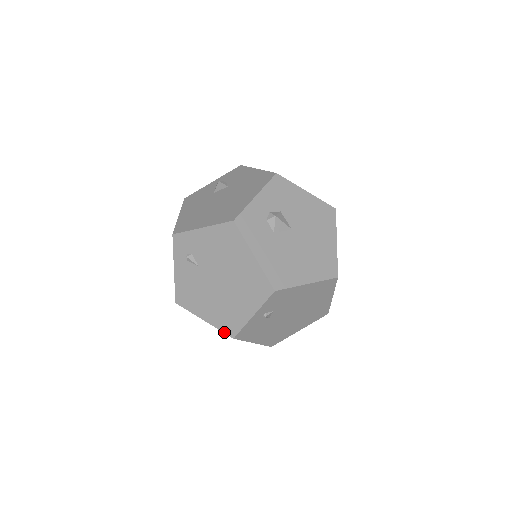
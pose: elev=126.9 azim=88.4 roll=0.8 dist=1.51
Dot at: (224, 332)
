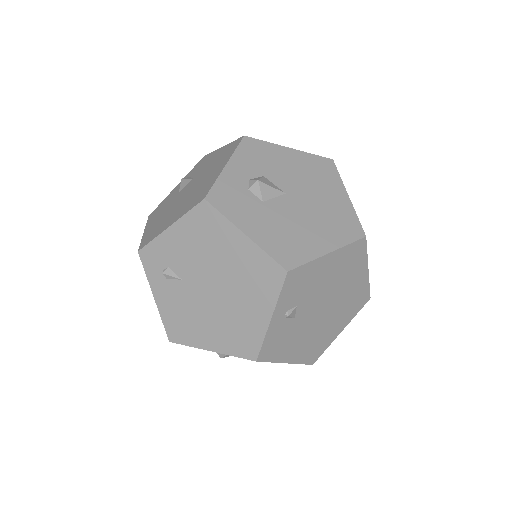
Dot at: (241, 357)
